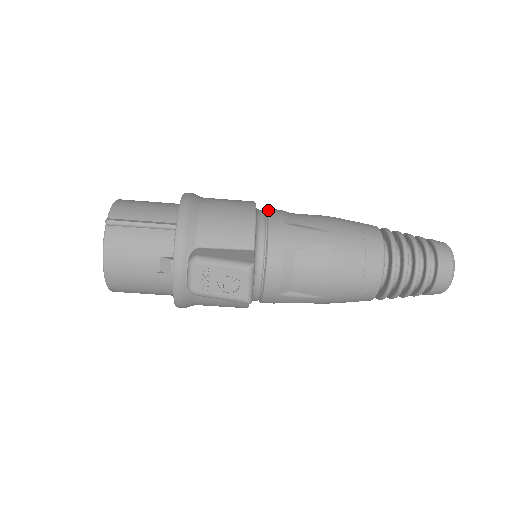
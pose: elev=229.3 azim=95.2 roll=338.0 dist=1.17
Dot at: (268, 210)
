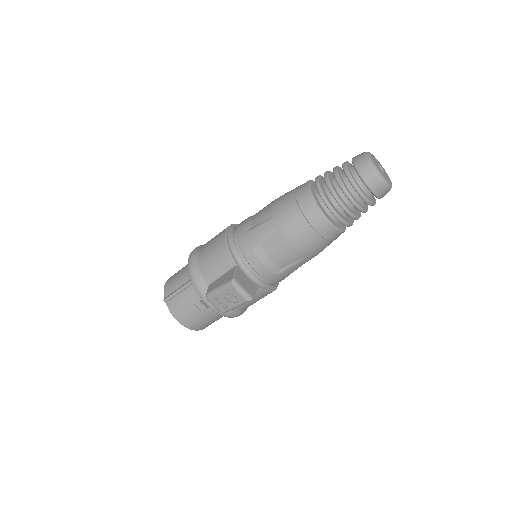
Dot at: (236, 228)
